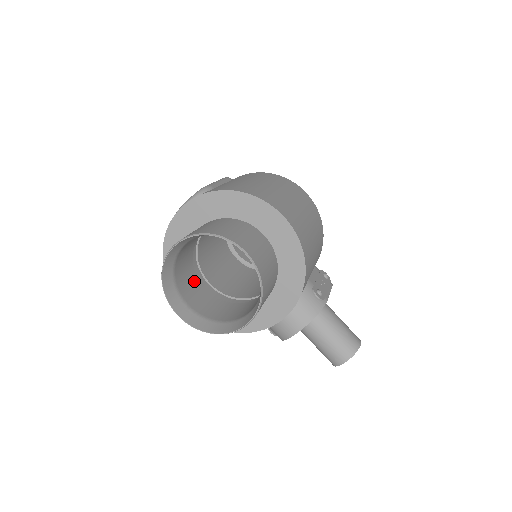
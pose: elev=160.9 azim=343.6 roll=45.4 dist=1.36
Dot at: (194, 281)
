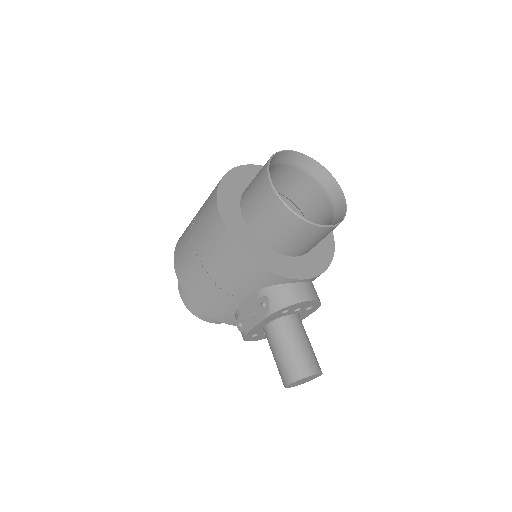
Dot at: occluded
